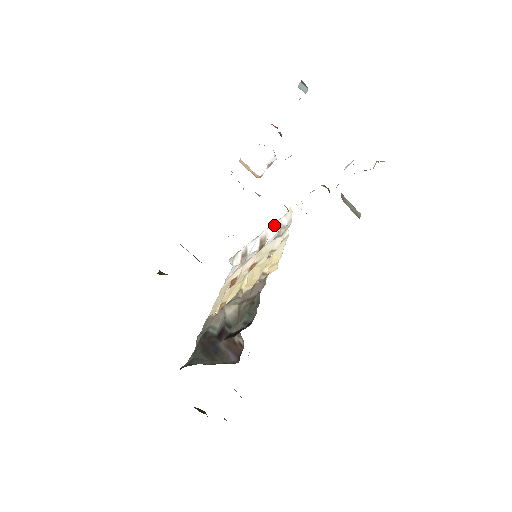
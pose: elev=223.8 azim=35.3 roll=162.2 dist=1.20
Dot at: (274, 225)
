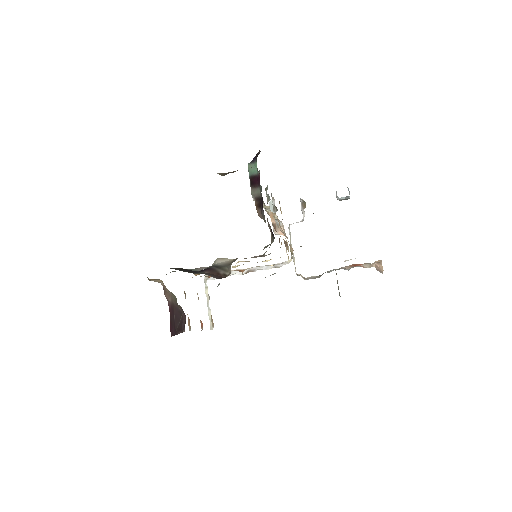
Dot at: occluded
